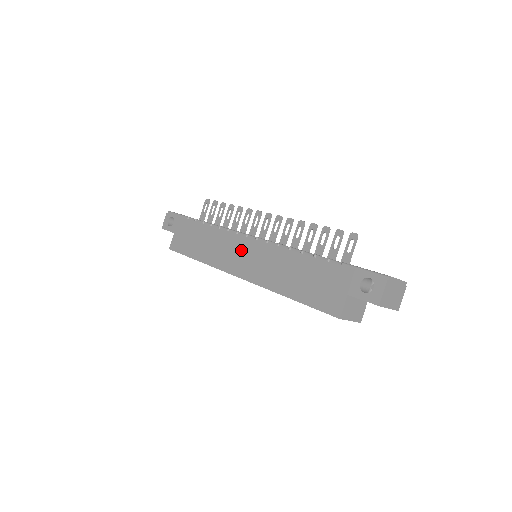
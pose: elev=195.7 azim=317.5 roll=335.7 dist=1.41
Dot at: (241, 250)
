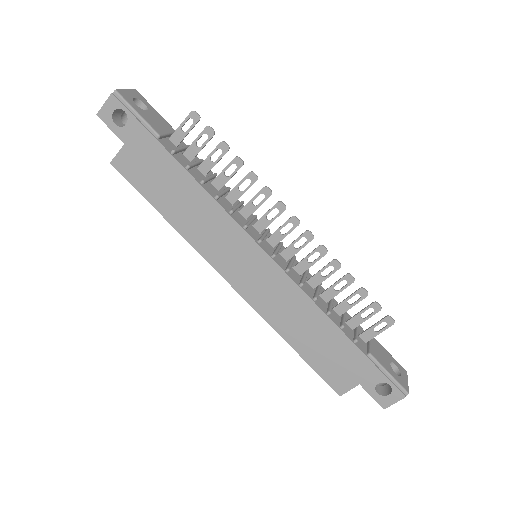
Dot at: (246, 257)
